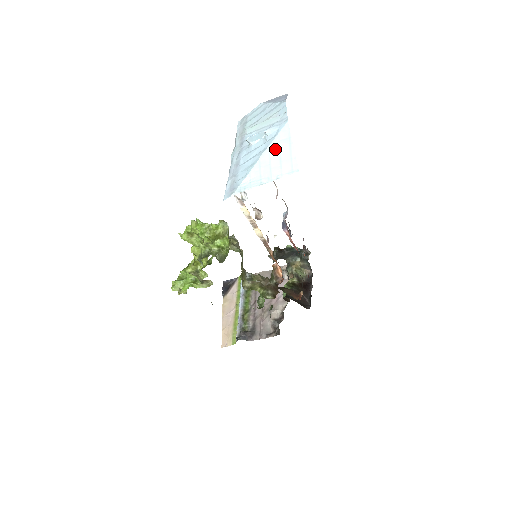
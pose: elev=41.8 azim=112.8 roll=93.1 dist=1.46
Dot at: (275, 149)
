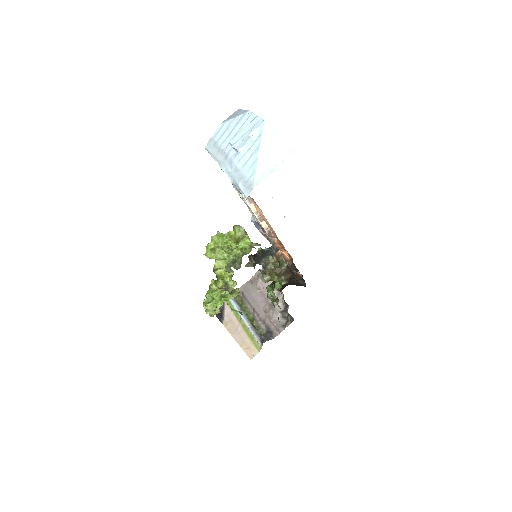
Dot at: (267, 143)
